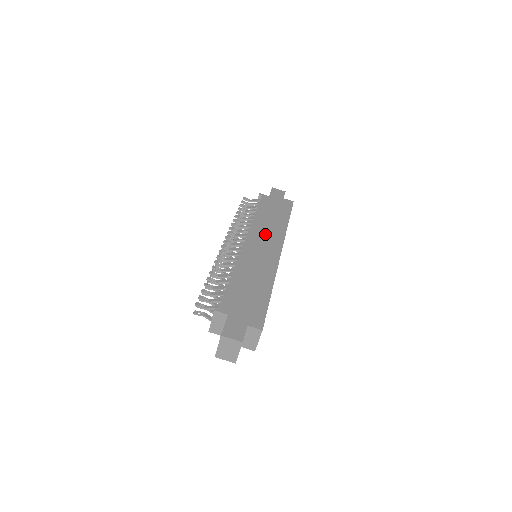
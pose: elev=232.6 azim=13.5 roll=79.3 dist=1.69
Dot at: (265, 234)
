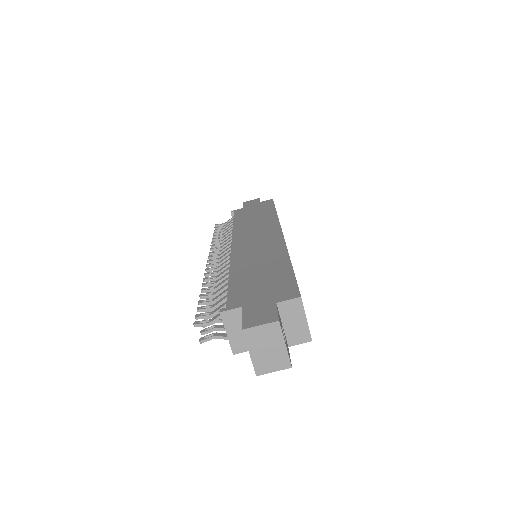
Dot at: (253, 230)
